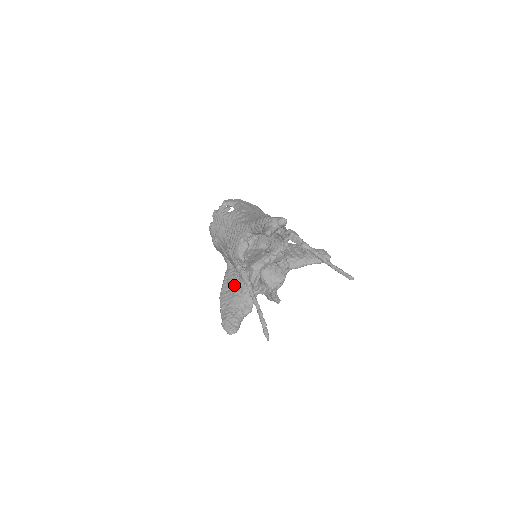
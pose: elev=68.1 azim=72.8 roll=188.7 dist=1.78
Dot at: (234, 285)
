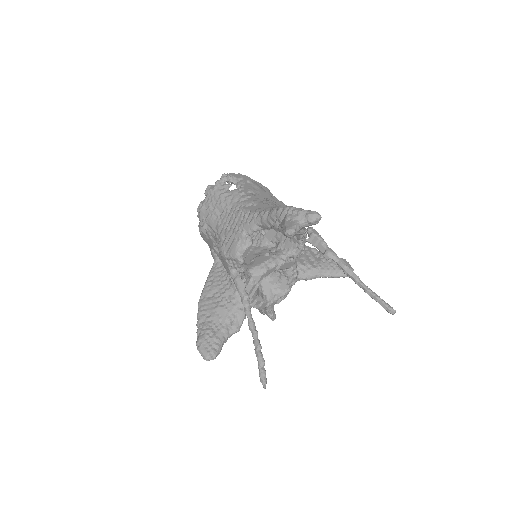
Dot at: (220, 291)
